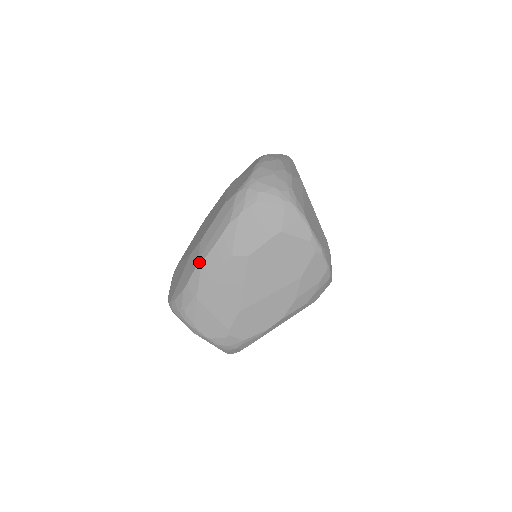
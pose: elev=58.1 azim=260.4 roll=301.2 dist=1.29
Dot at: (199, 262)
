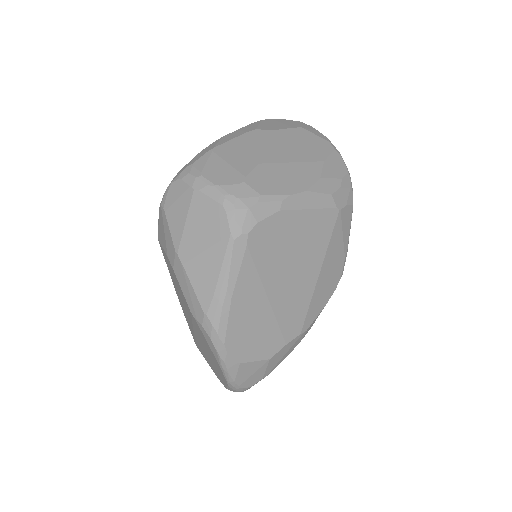
Dot at: (219, 139)
